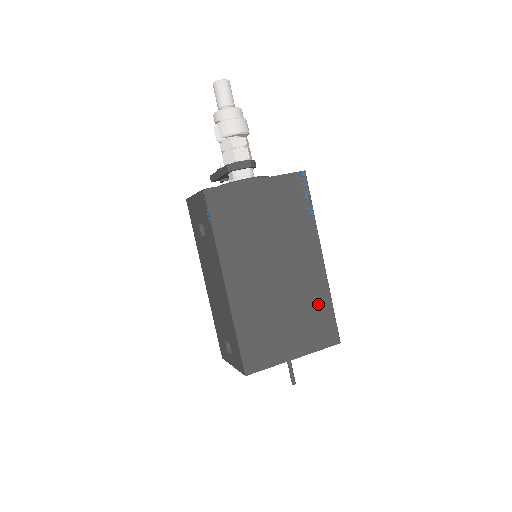
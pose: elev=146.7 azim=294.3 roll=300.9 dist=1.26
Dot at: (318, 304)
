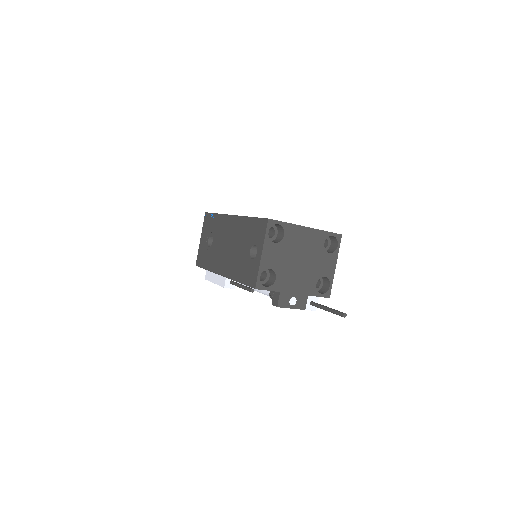
Dot at: occluded
